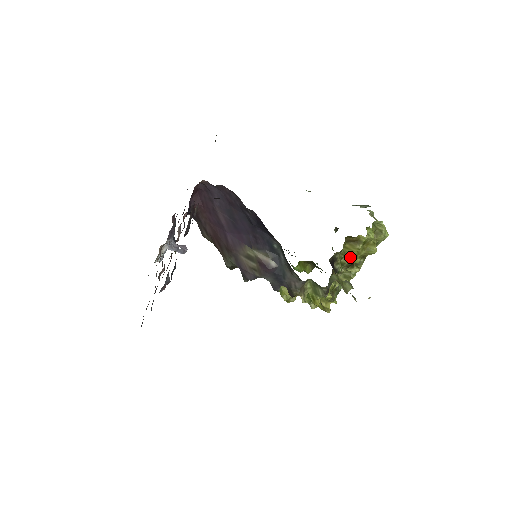
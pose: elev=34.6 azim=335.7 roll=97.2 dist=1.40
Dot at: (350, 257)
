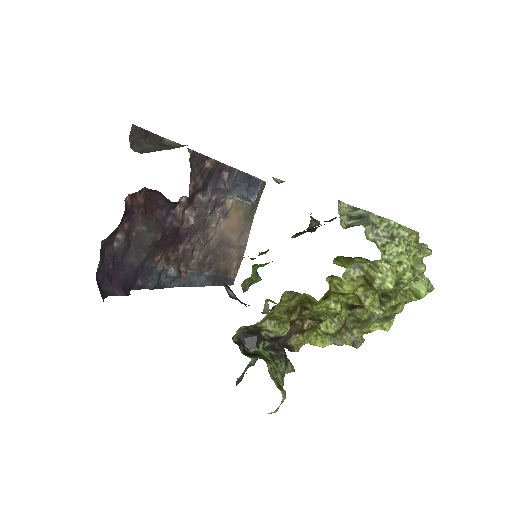
Dot at: occluded
